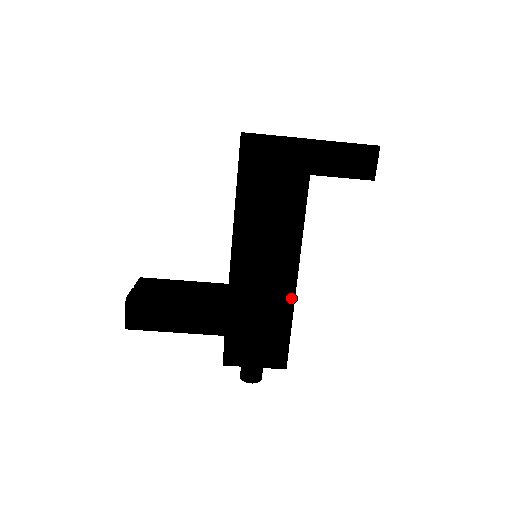
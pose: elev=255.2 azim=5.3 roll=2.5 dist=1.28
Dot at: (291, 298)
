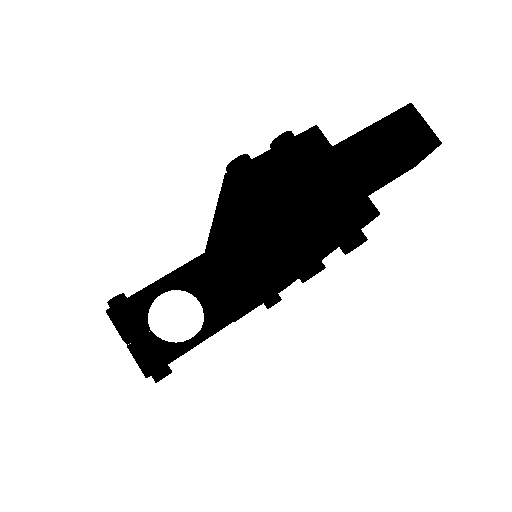
Dot at: occluded
